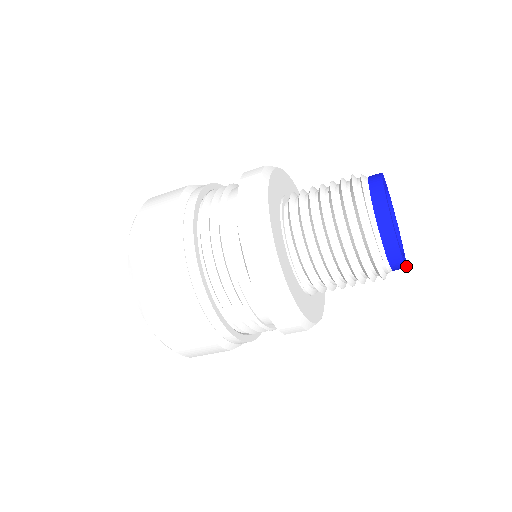
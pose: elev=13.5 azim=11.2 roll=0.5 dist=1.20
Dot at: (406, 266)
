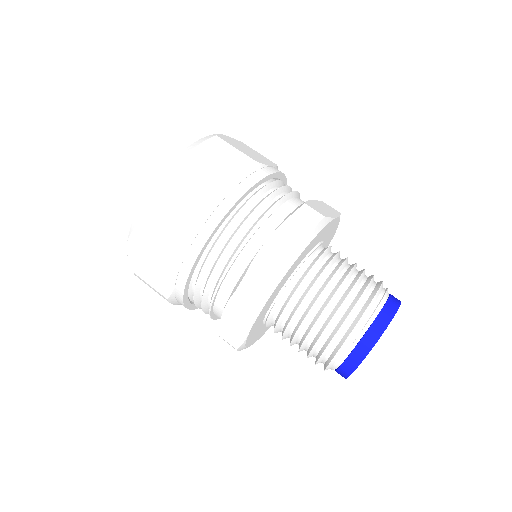
Dot at: occluded
